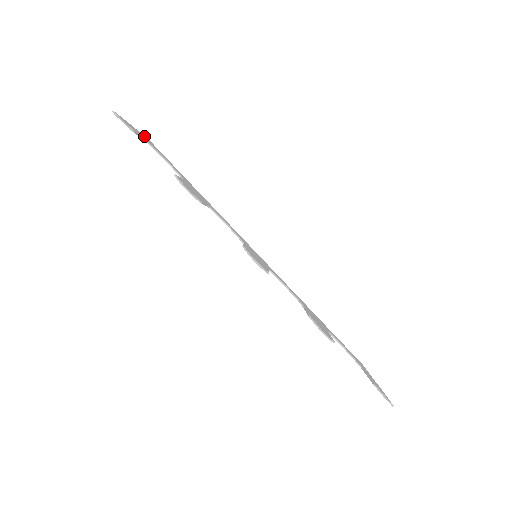
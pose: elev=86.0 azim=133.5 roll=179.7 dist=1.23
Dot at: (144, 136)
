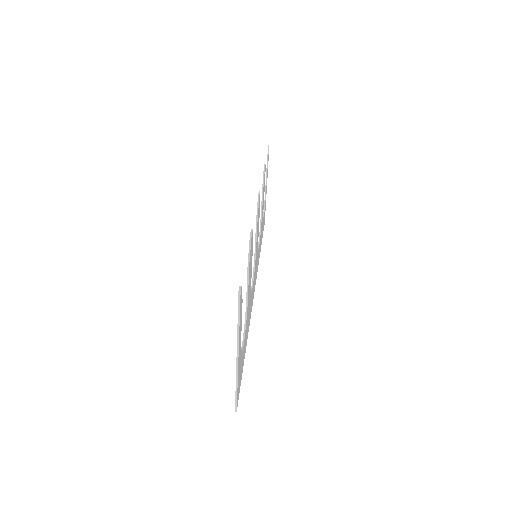
Dot at: occluded
